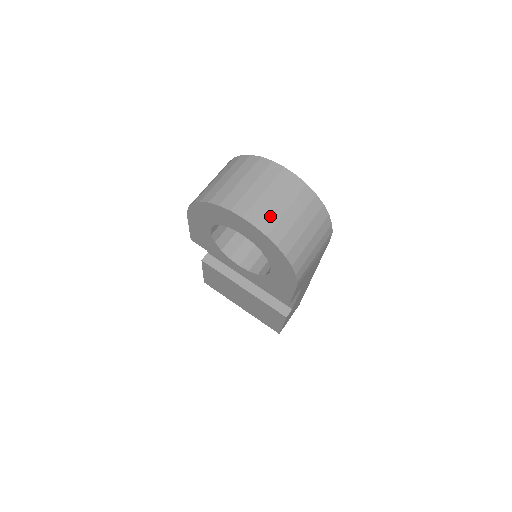
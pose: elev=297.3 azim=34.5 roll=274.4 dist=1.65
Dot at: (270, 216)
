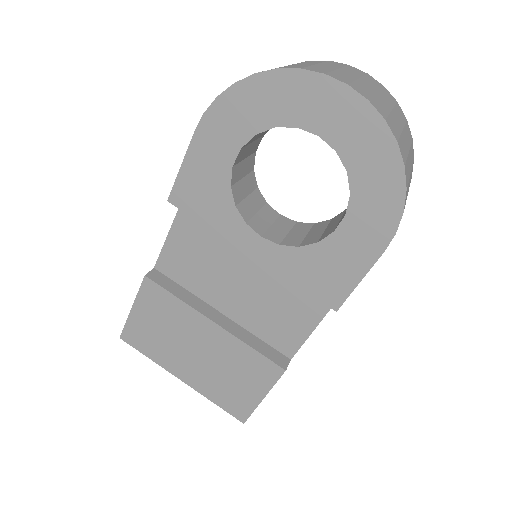
Dot at: (379, 102)
